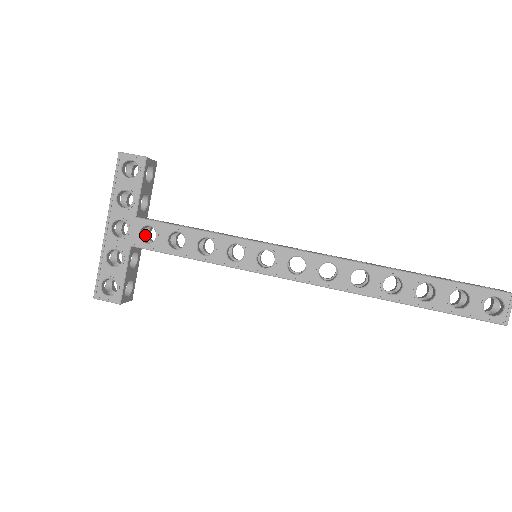
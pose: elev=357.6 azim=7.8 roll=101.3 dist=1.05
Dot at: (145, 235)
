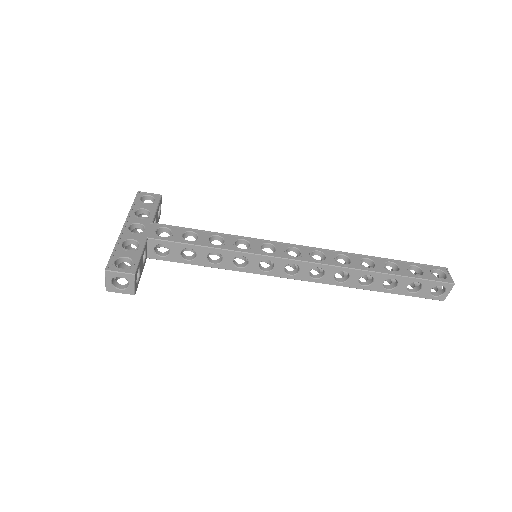
Dot at: occluded
